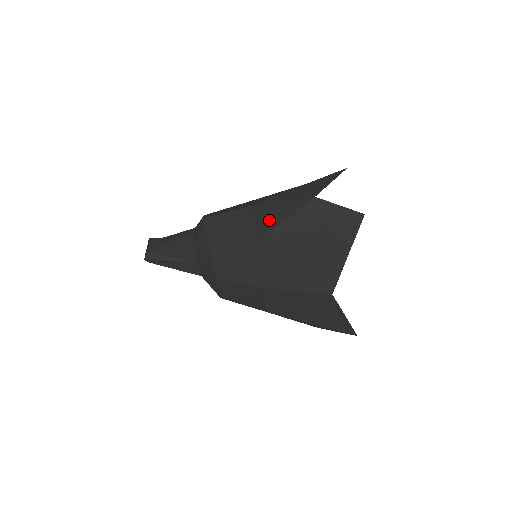
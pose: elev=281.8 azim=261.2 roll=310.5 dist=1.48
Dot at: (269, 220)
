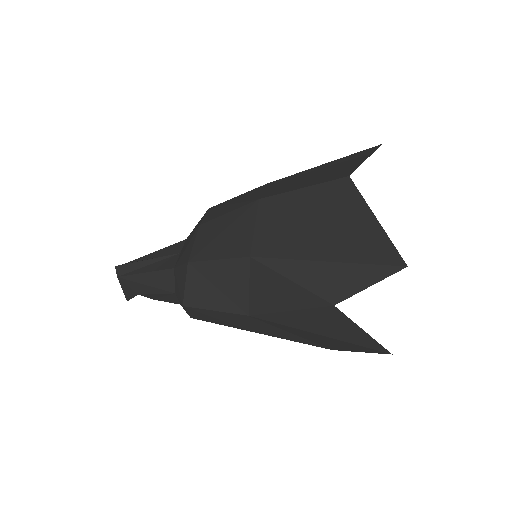
Dot at: occluded
